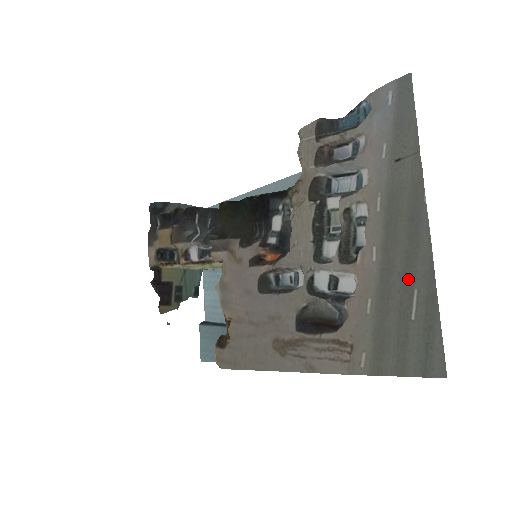
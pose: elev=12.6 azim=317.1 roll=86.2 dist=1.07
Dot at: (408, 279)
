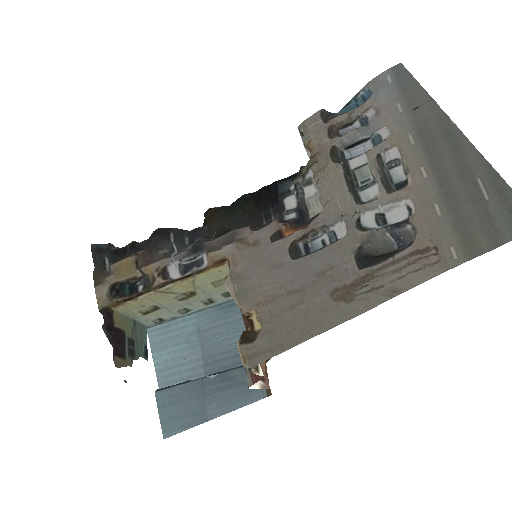
Dot at: (467, 175)
